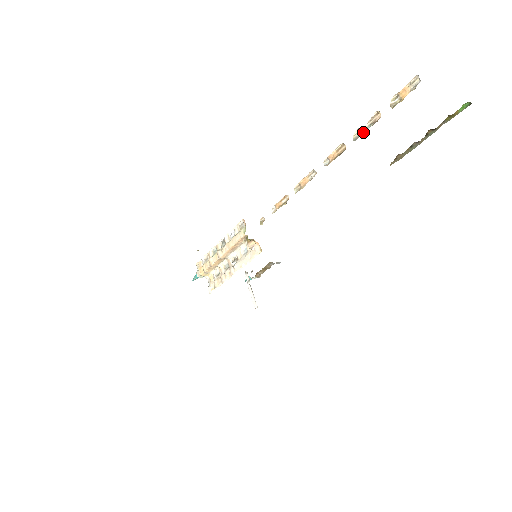
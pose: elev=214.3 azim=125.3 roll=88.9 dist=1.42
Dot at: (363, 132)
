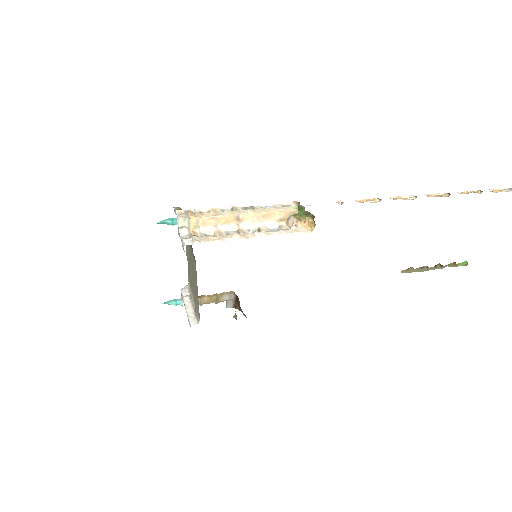
Dot at: (468, 193)
